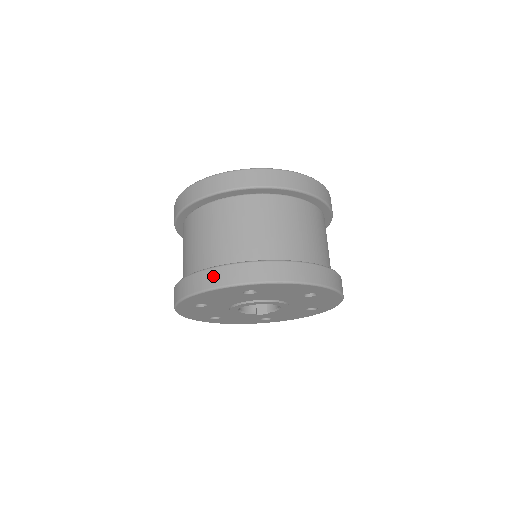
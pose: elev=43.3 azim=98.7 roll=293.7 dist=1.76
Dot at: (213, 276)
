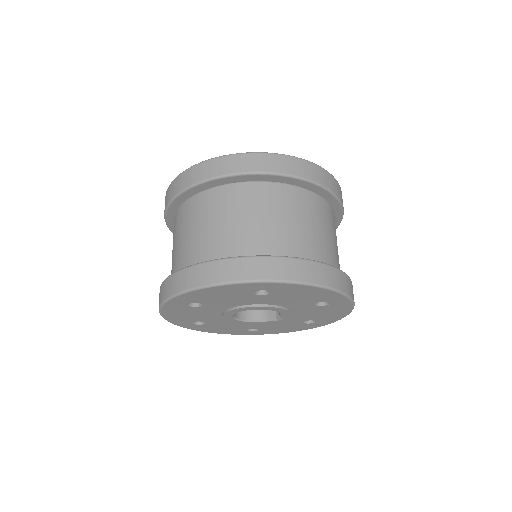
Dot at: (159, 296)
